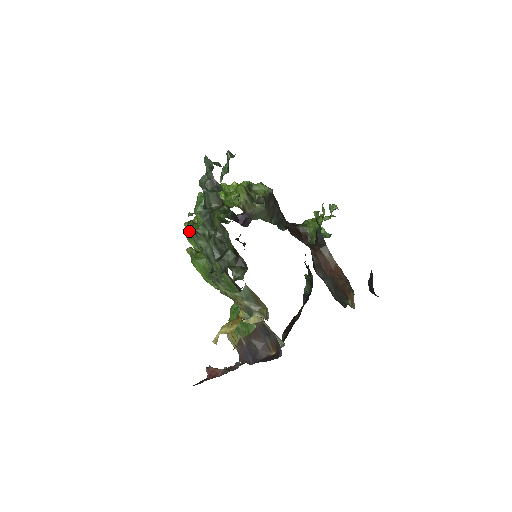
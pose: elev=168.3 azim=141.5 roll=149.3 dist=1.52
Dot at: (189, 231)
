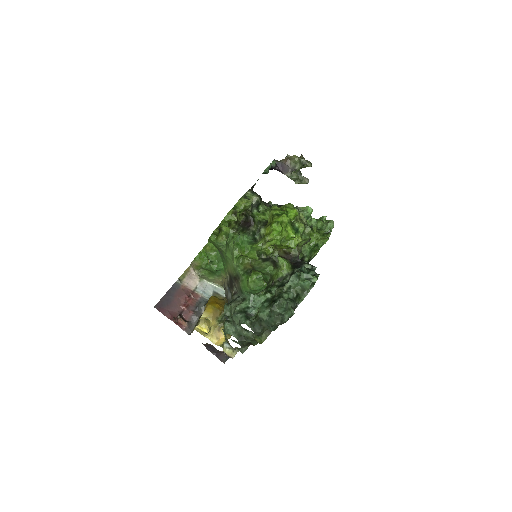
Dot at: (228, 222)
